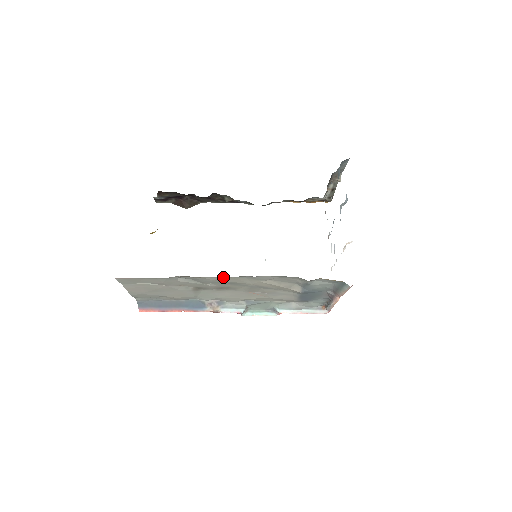
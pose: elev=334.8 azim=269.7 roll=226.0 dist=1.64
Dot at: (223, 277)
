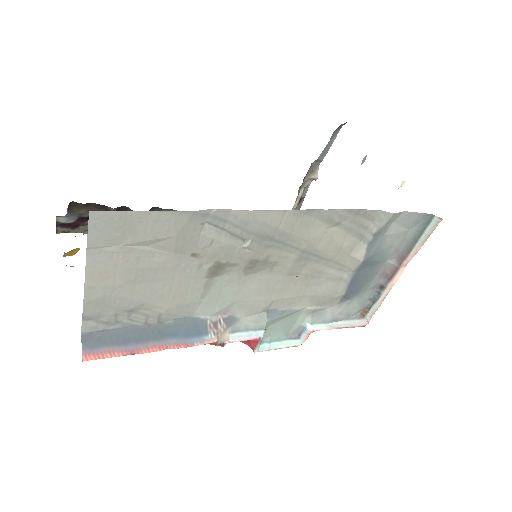
Dot at: (283, 211)
